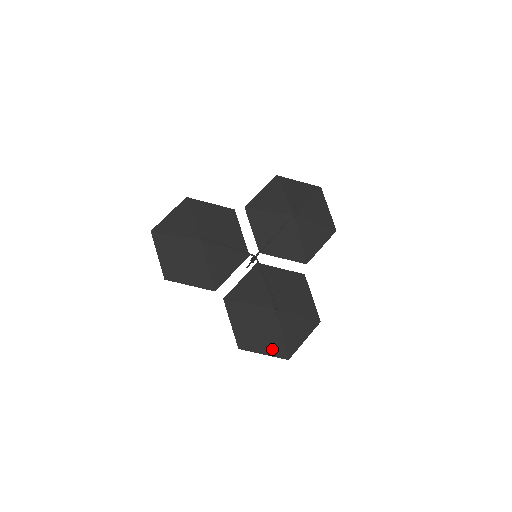
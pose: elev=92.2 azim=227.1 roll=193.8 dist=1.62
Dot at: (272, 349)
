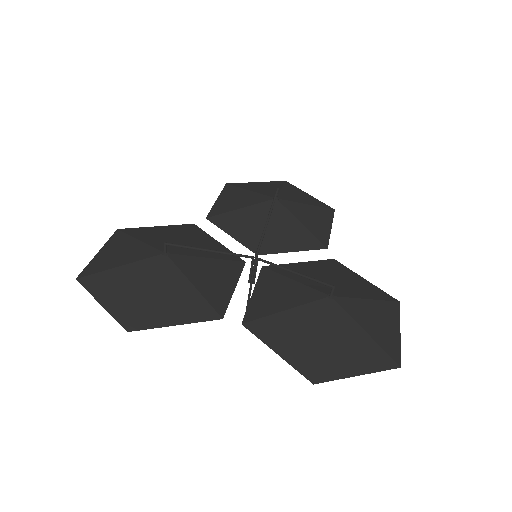
Dot at: (365, 360)
